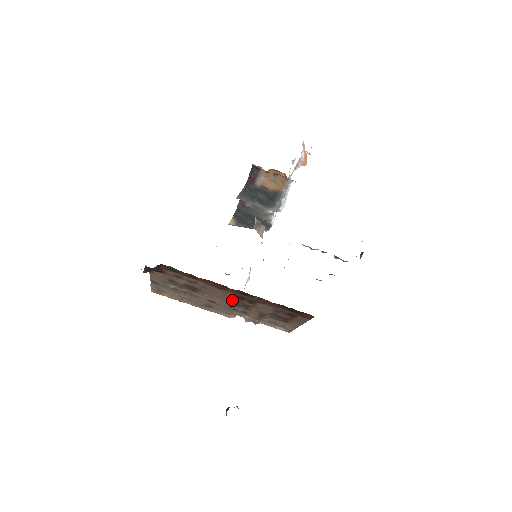
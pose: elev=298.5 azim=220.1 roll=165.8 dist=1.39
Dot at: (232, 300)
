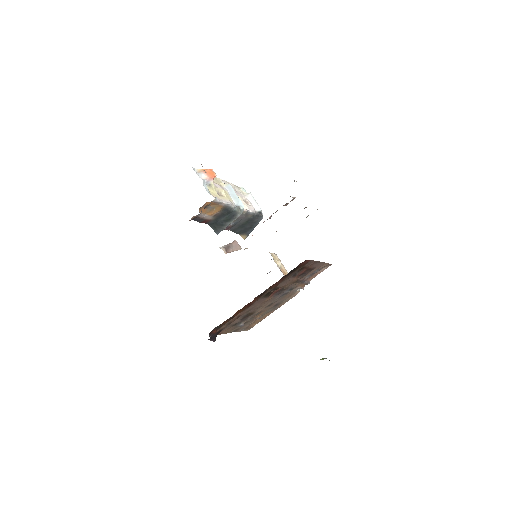
Dot at: (271, 297)
